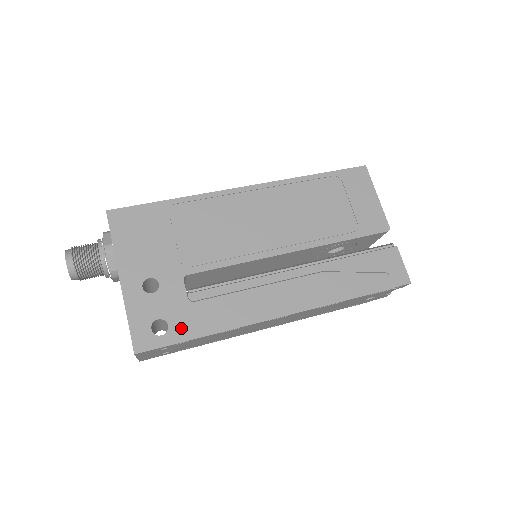
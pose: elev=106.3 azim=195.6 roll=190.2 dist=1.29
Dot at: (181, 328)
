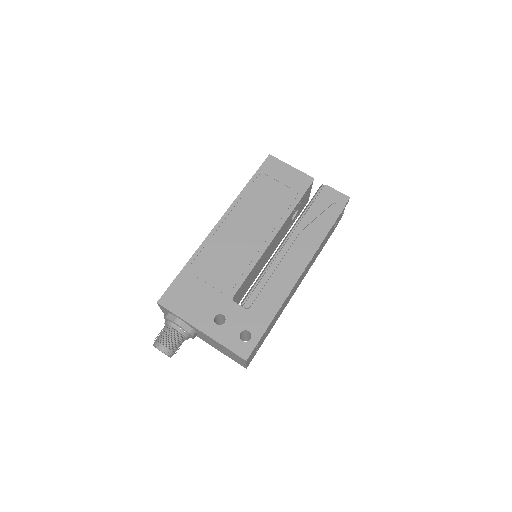
Dot at: (257, 326)
